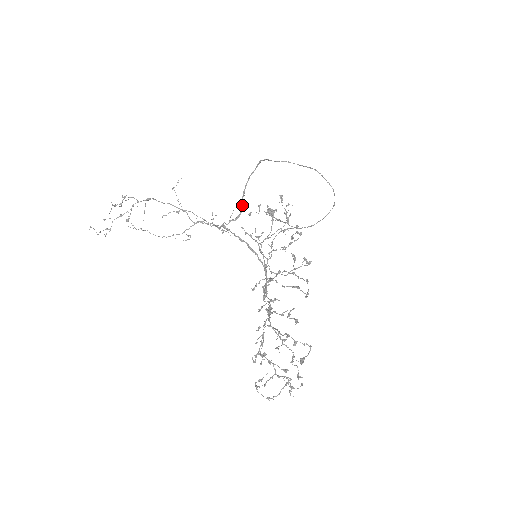
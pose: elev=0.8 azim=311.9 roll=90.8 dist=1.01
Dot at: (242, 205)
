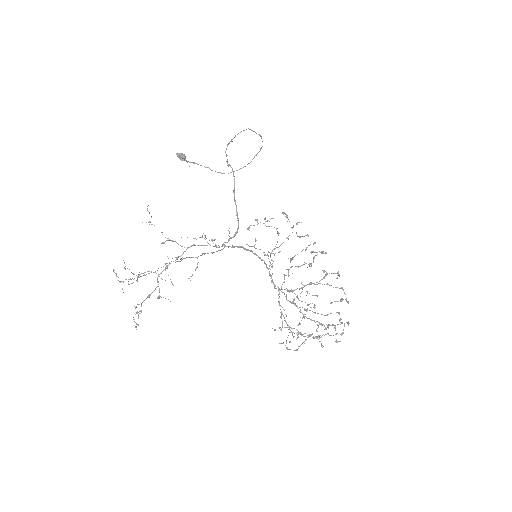
Dot at: occluded
